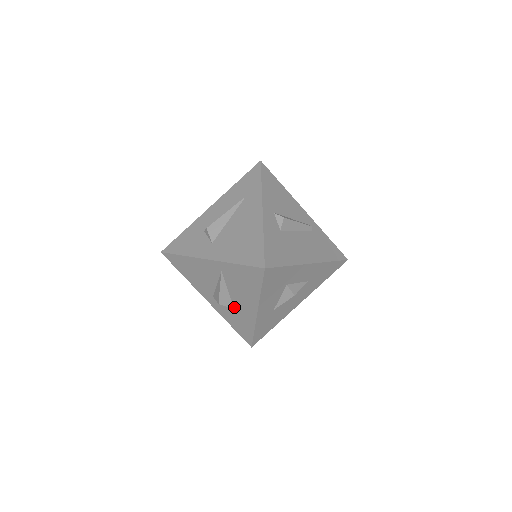
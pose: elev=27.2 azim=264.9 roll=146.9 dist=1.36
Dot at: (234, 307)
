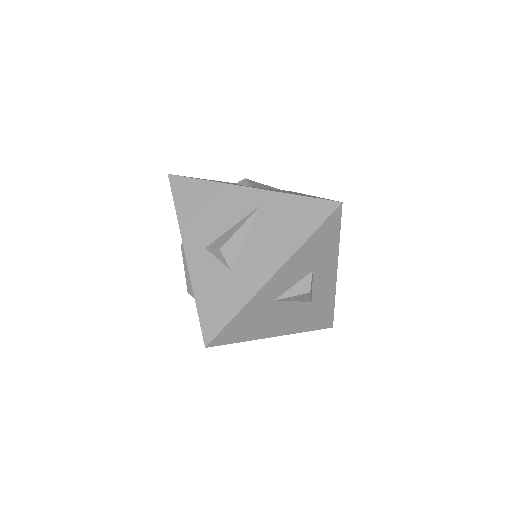
Dot at: (234, 266)
